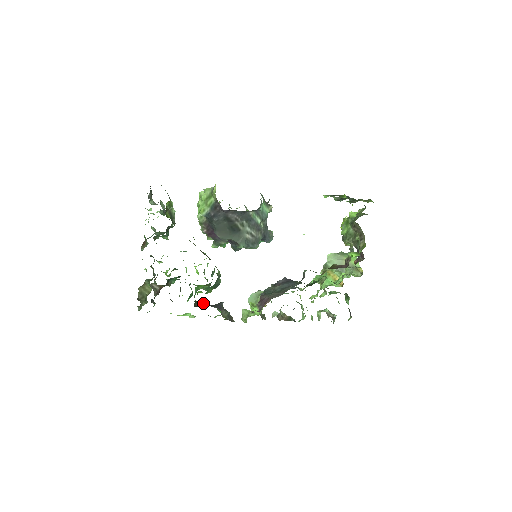
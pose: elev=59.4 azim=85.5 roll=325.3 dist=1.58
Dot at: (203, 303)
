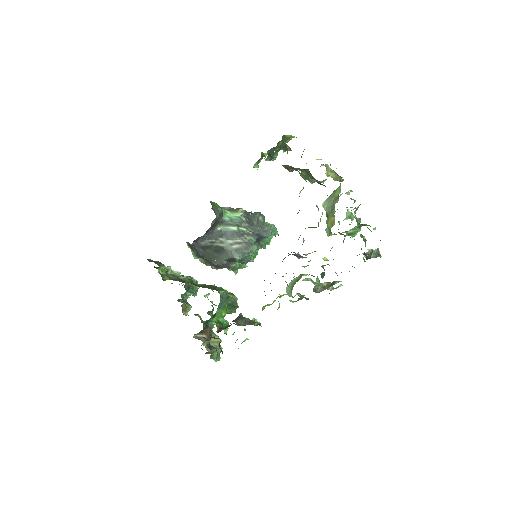
Dot at: (230, 325)
